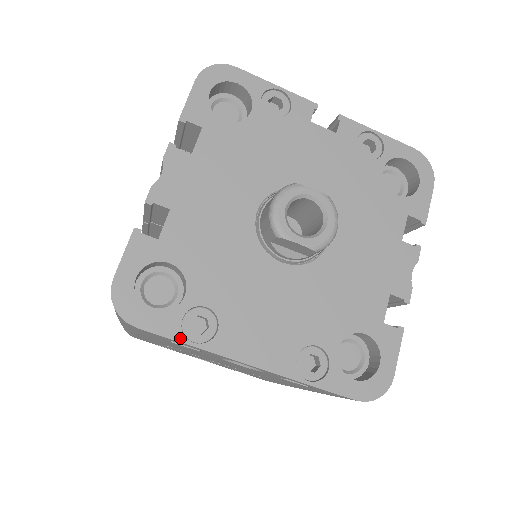
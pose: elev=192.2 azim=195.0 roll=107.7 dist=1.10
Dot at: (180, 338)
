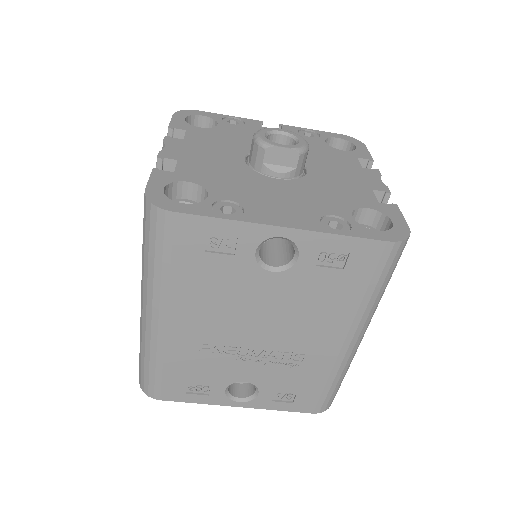
Dot at: (214, 215)
